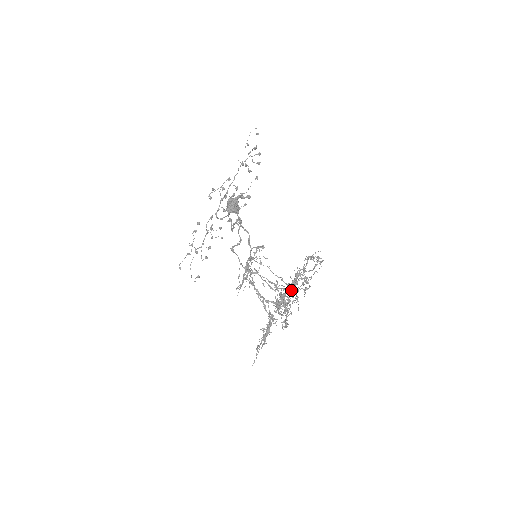
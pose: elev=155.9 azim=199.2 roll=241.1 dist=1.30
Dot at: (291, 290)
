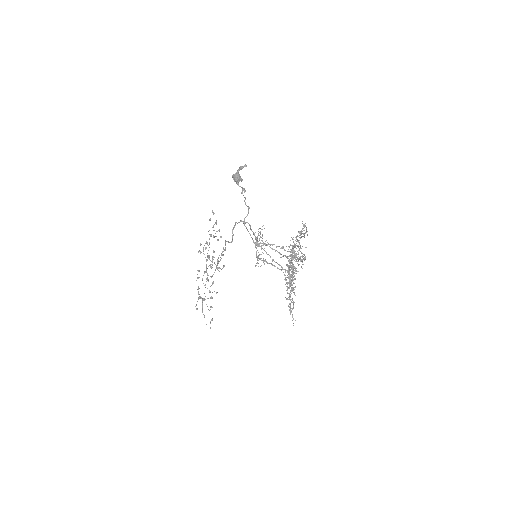
Dot at: occluded
